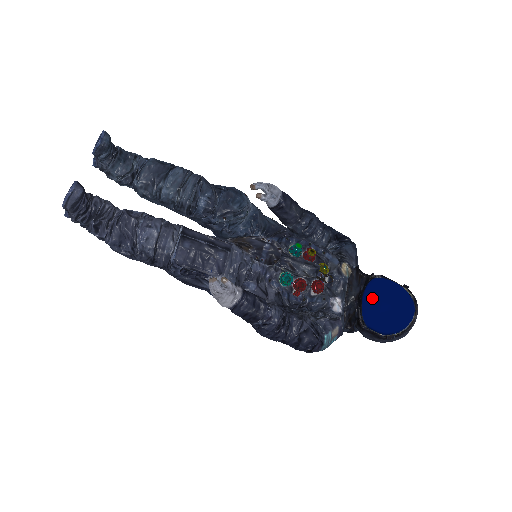
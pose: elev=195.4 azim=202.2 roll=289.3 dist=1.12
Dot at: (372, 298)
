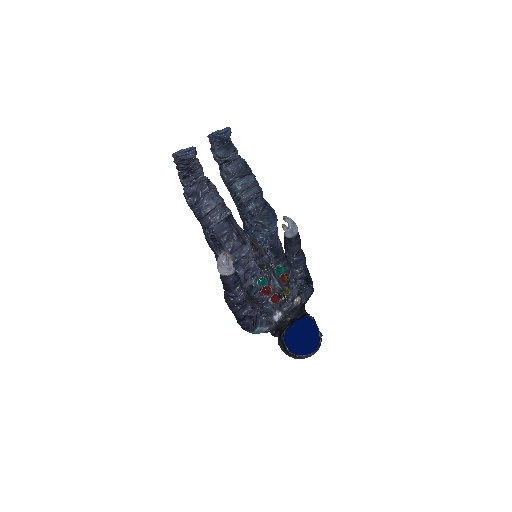
Dot at: (298, 327)
